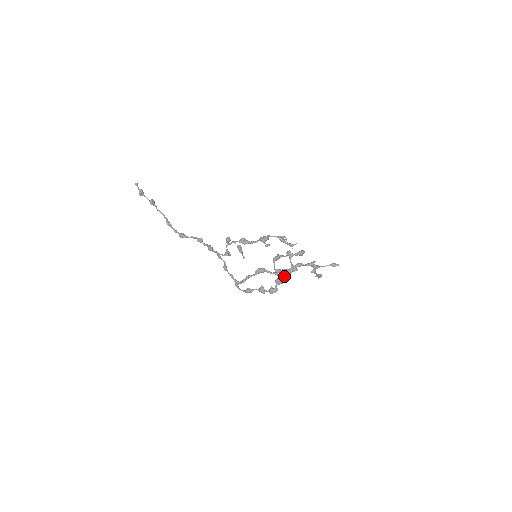
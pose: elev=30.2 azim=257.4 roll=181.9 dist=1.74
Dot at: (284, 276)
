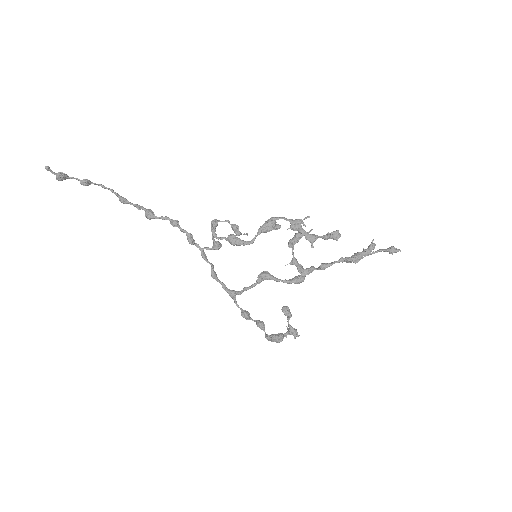
Dot at: (280, 336)
